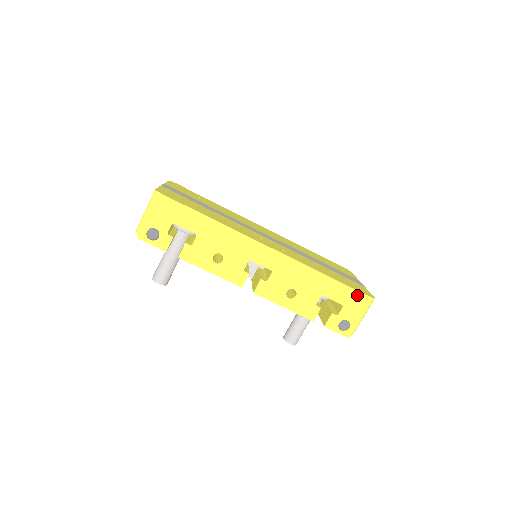
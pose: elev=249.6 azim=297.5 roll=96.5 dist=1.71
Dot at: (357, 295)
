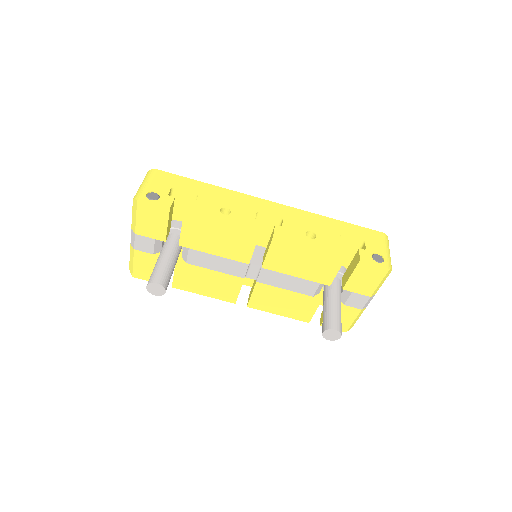
Dot at: (371, 232)
